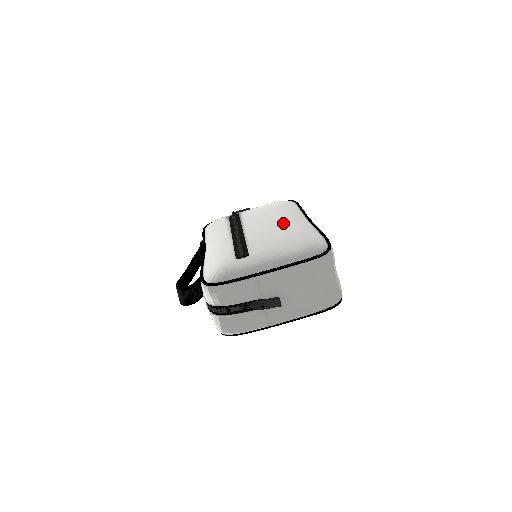
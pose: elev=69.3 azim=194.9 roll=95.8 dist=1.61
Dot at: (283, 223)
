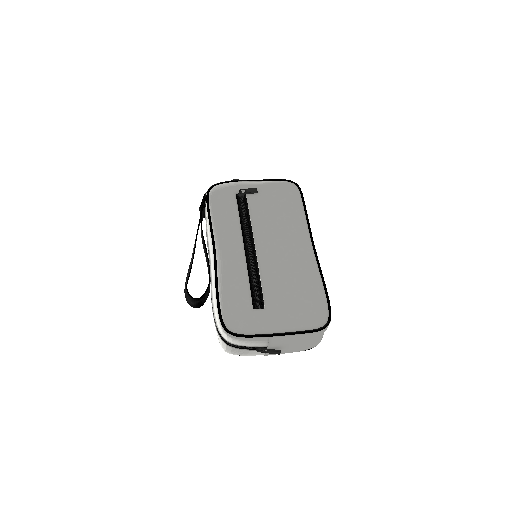
Dot at: (294, 257)
